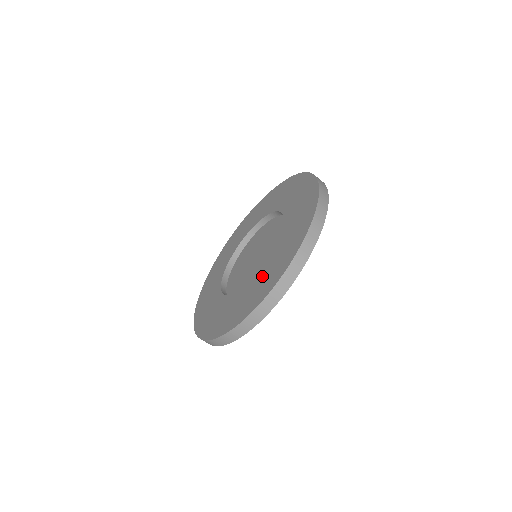
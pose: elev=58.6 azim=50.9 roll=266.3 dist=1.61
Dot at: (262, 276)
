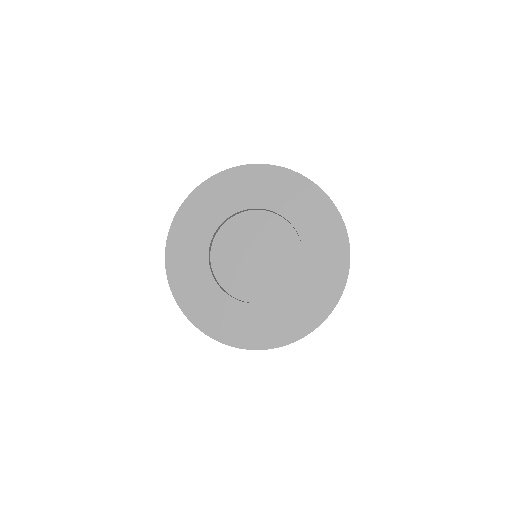
Dot at: (307, 290)
